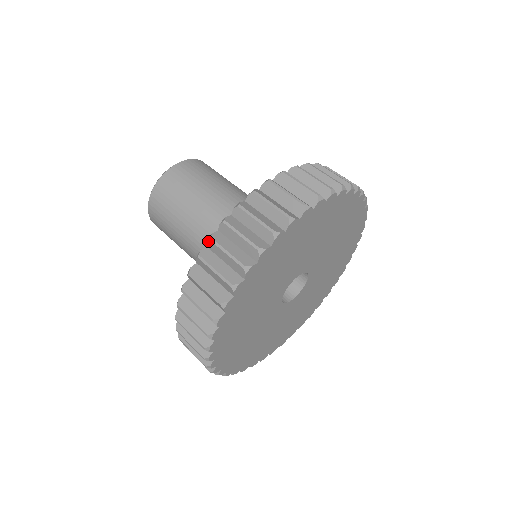
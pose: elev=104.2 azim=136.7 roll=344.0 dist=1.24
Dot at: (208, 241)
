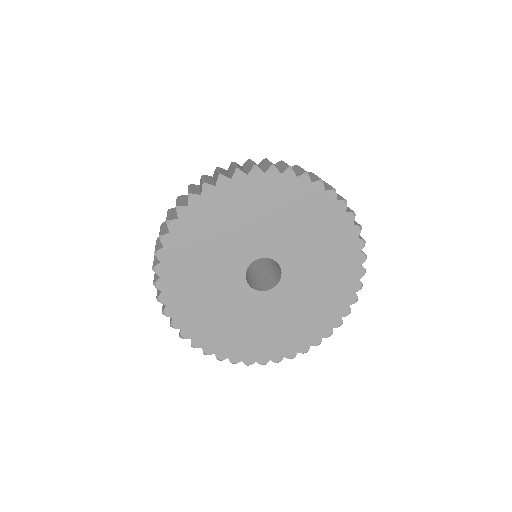
Dot at: (215, 170)
